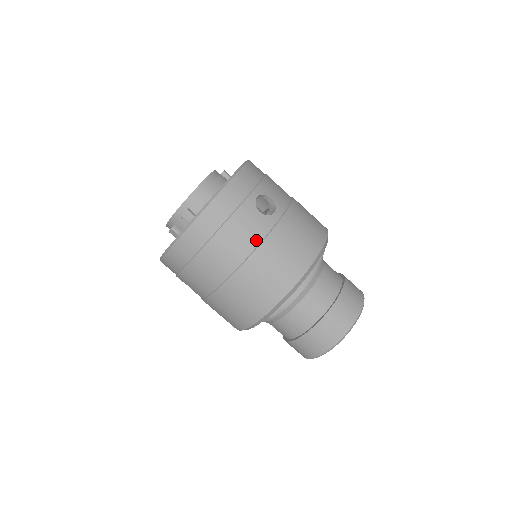
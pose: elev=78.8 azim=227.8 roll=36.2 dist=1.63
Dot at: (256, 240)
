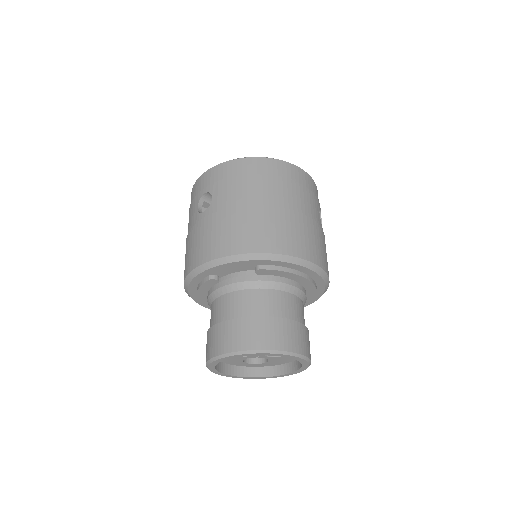
Dot at: (311, 215)
